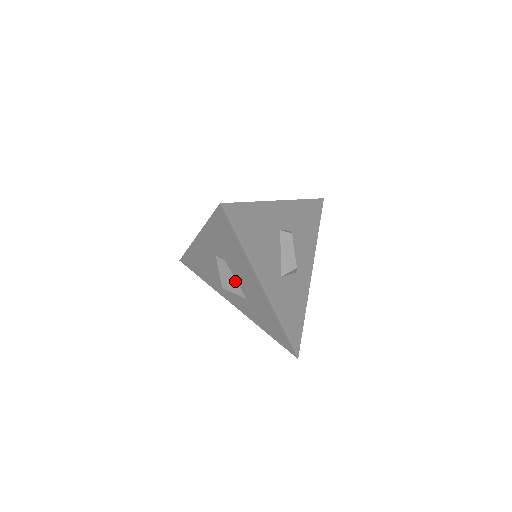
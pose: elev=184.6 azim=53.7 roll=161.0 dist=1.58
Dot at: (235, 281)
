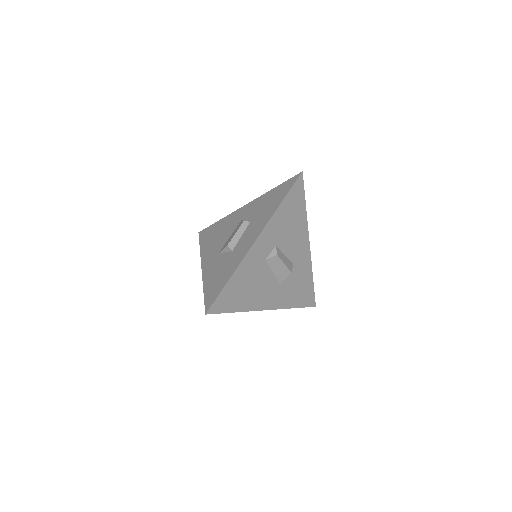
Dot at: occluded
